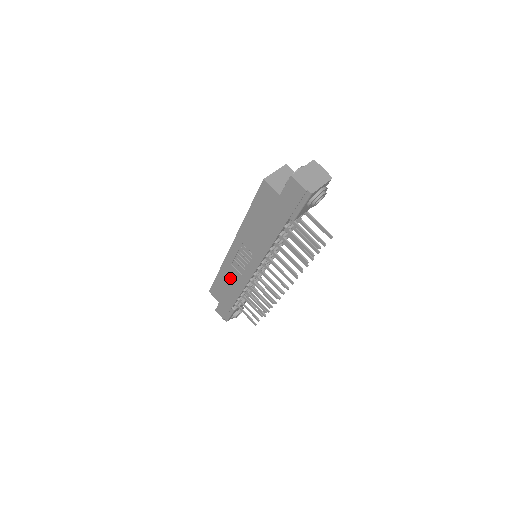
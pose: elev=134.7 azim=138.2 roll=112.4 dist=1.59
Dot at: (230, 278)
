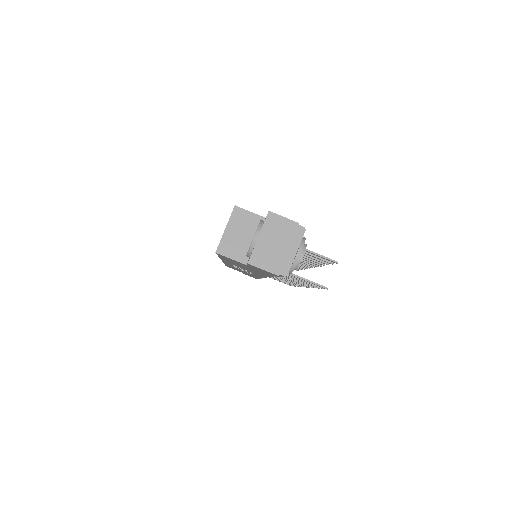
Dot at: (240, 270)
